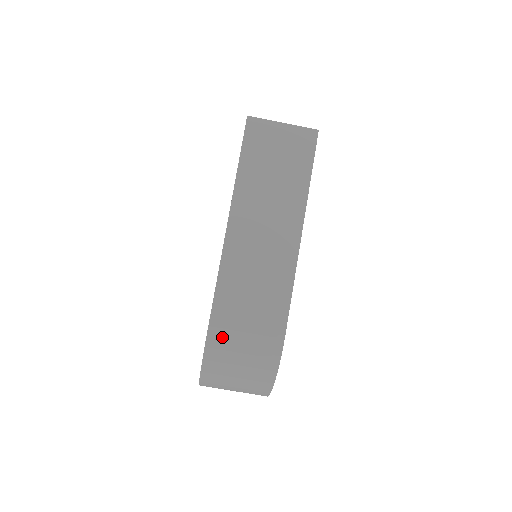
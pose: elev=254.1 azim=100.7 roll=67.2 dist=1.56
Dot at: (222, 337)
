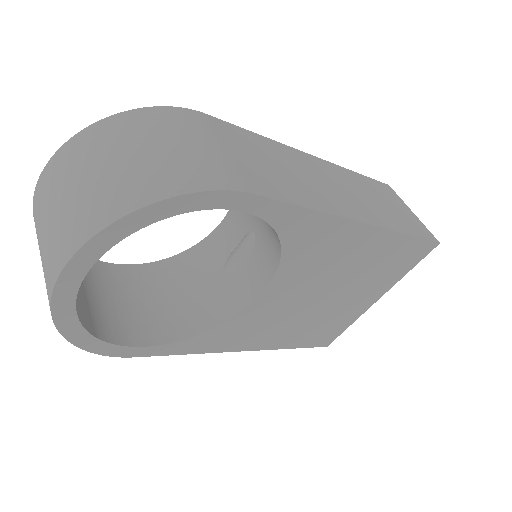
Dot at: (192, 122)
